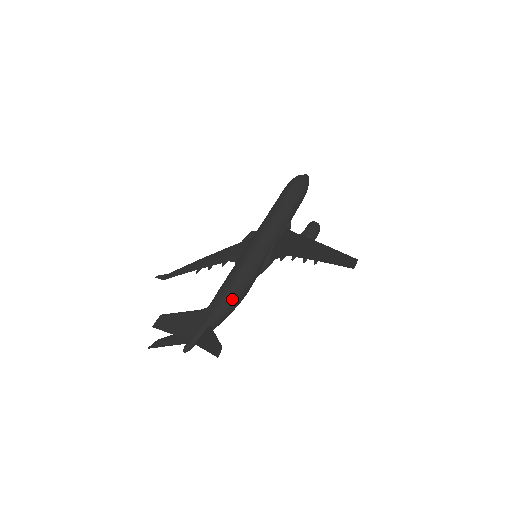
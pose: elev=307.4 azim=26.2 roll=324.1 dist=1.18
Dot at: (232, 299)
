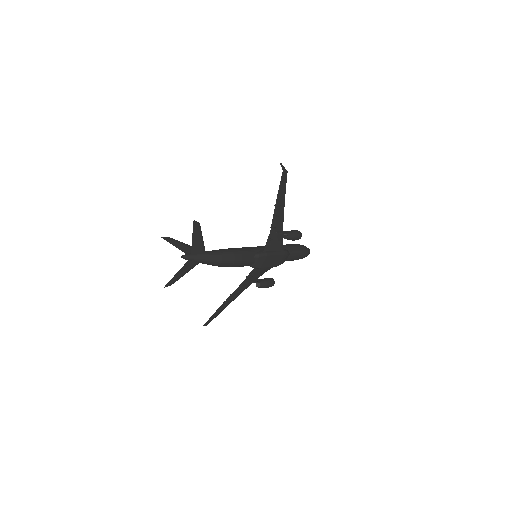
Dot at: (226, 249)
